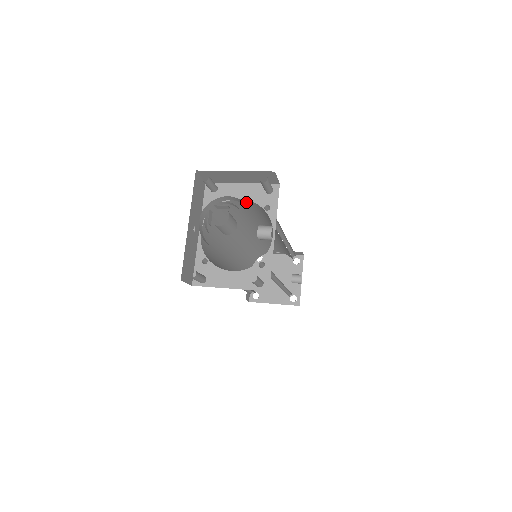
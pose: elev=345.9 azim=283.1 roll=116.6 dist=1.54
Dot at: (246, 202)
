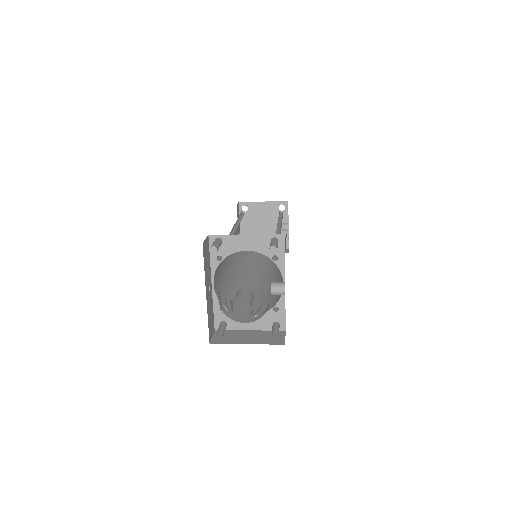
Dot at: occluded
